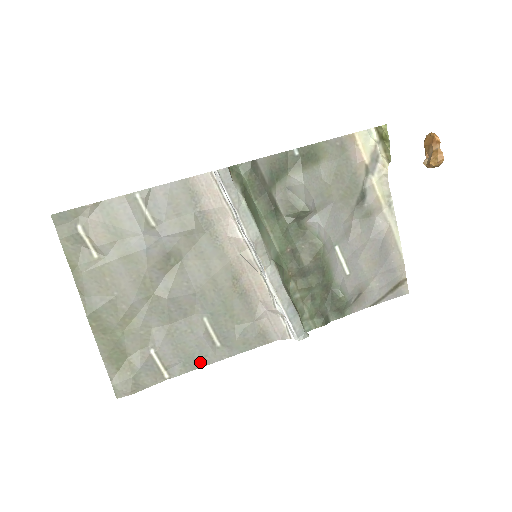
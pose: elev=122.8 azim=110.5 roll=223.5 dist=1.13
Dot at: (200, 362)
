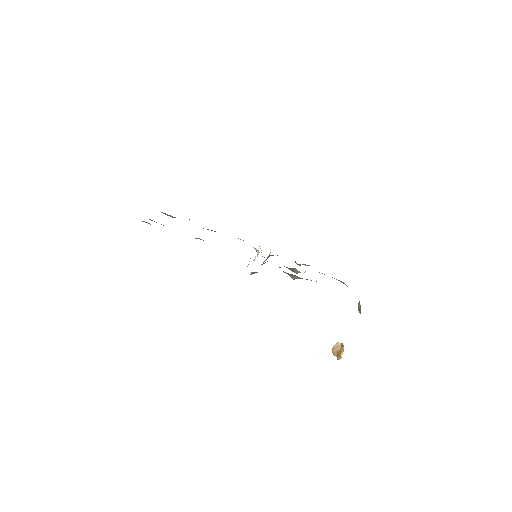
Dot at: occluded
